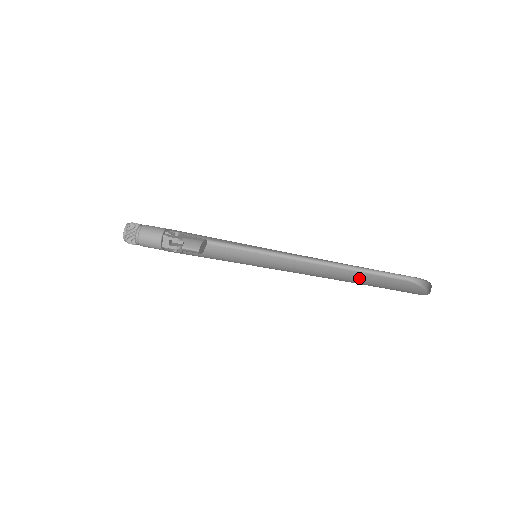
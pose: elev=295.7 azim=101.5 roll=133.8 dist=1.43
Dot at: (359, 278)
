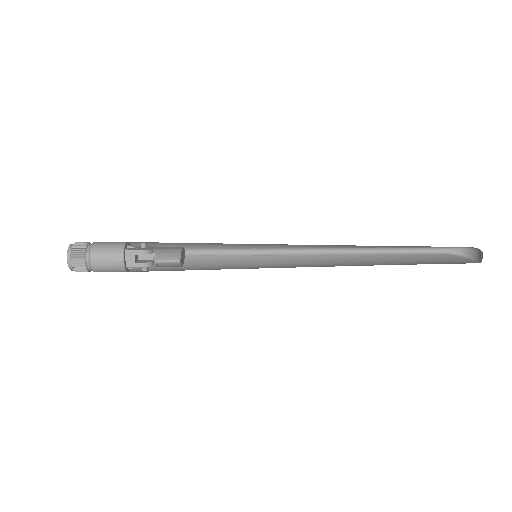
Dot at: (390, 260)
